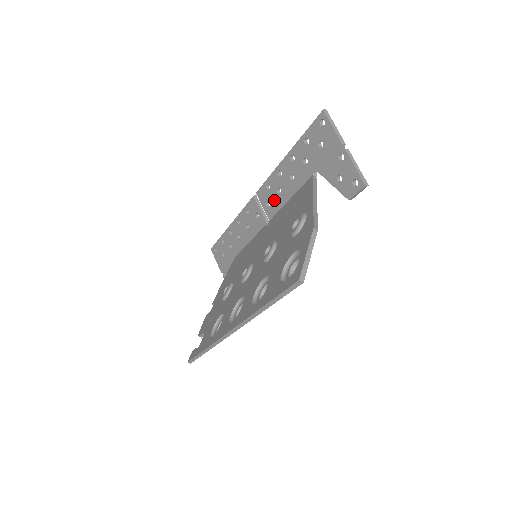
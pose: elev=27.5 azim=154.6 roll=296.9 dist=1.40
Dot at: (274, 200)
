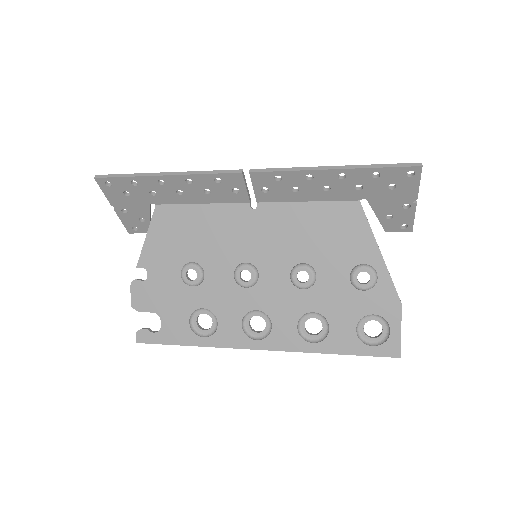
Dot at: (280, 192)
